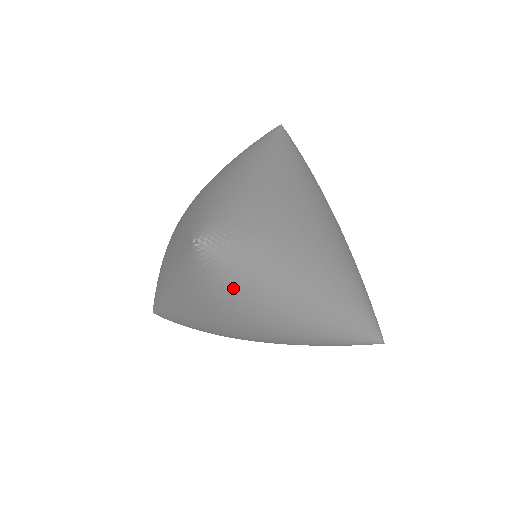
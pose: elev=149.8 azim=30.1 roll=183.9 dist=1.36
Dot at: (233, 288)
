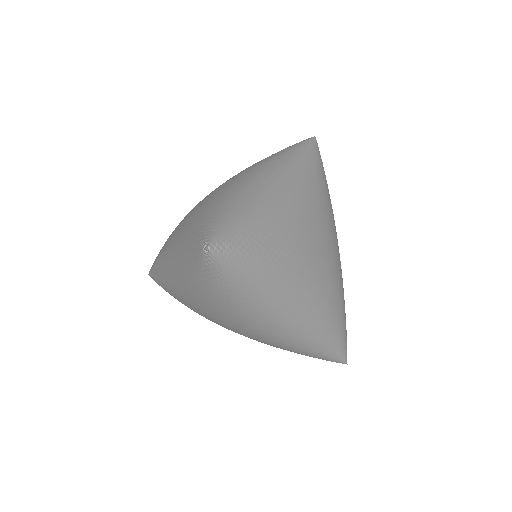
Dot at: (227, 291)
